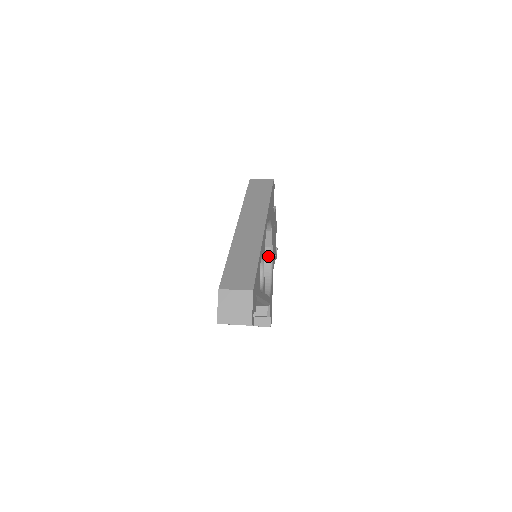
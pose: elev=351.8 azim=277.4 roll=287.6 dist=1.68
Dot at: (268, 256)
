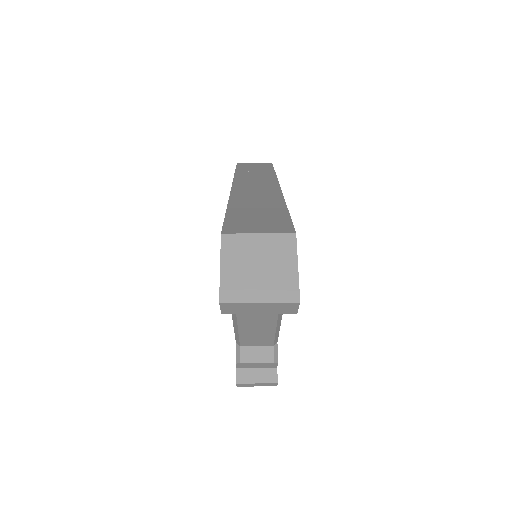
Dot at: occluded
